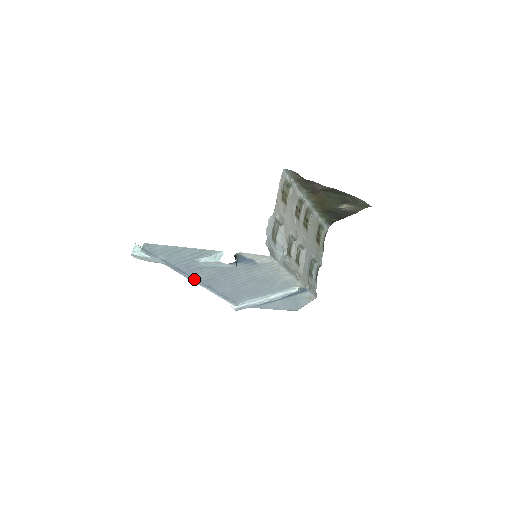
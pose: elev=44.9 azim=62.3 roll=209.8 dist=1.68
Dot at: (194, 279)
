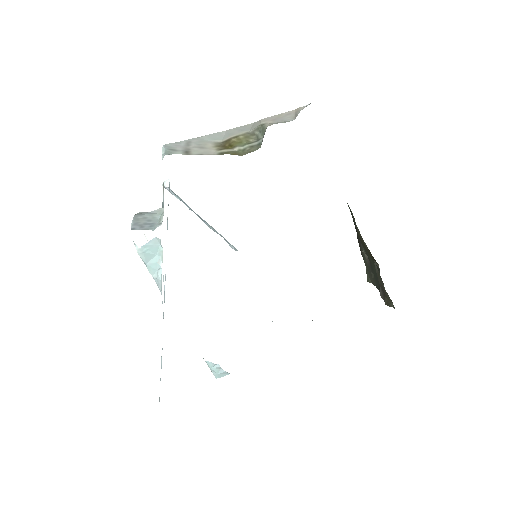
Dot at: occluded
